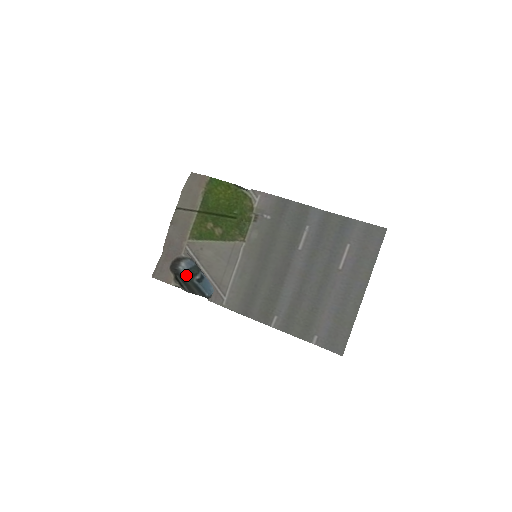
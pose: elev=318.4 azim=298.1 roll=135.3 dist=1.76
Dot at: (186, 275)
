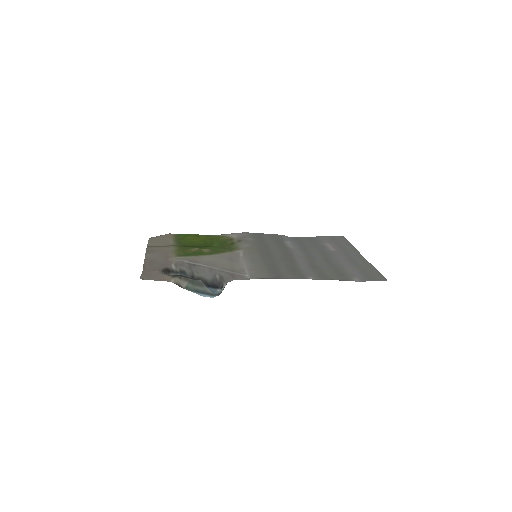
Dot at: occluded
